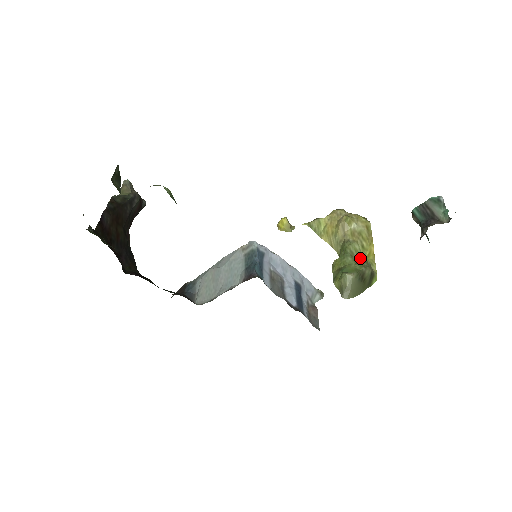
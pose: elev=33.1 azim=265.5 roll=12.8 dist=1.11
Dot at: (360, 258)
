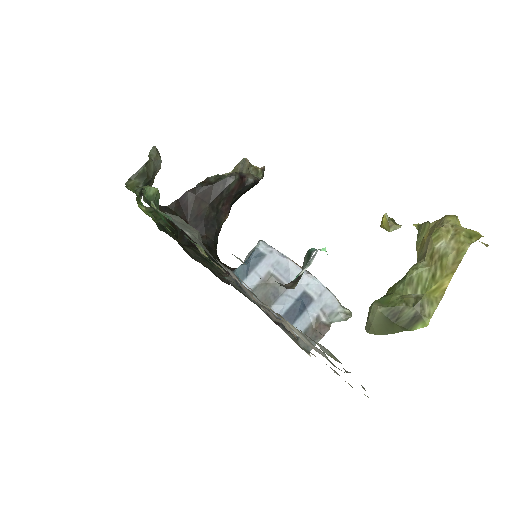
Dot at: (418, 290)
